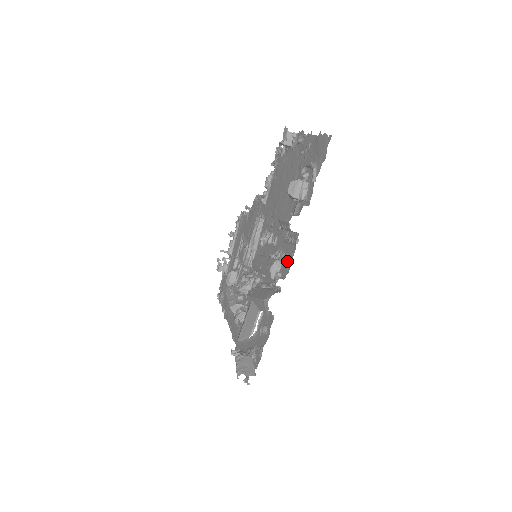
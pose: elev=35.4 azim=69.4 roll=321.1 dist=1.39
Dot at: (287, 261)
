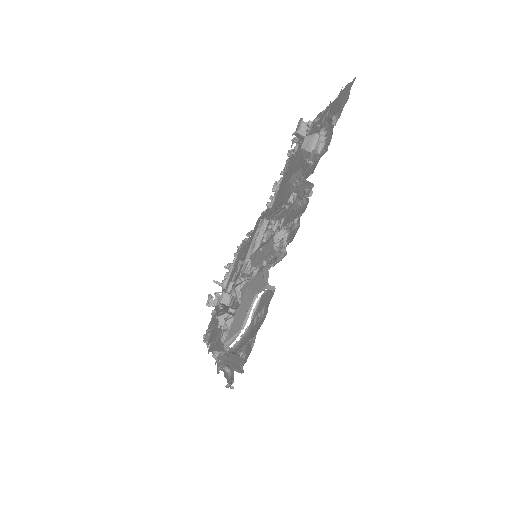
Dot at: (296, 222)
